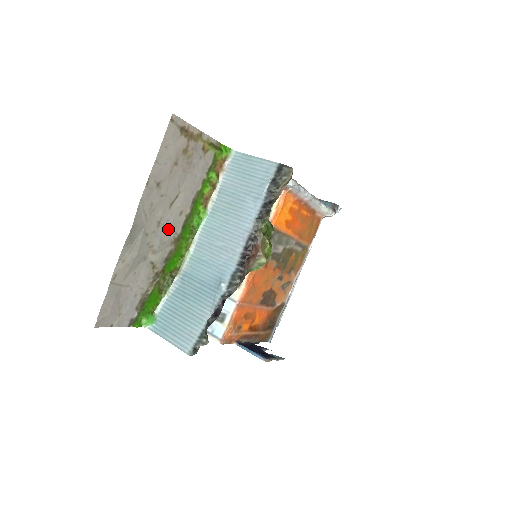
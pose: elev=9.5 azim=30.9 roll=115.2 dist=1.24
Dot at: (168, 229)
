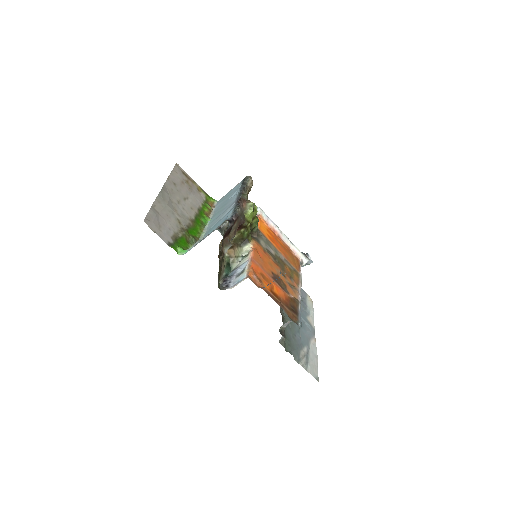
Dot at: (185, 210)
